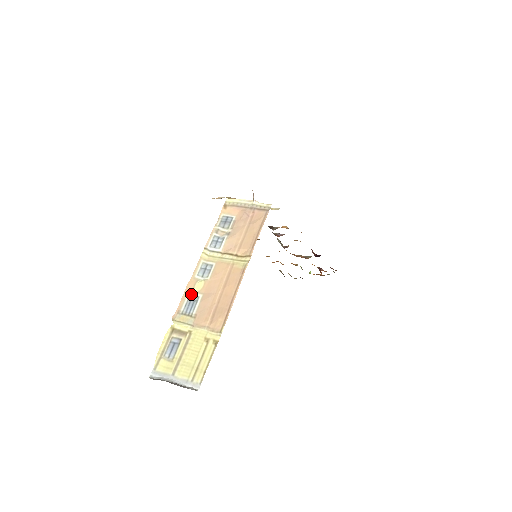
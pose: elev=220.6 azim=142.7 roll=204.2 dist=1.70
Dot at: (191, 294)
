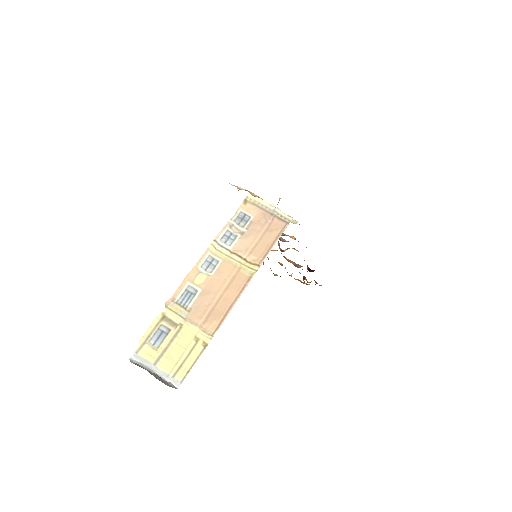
Dot at: (190, 285)
